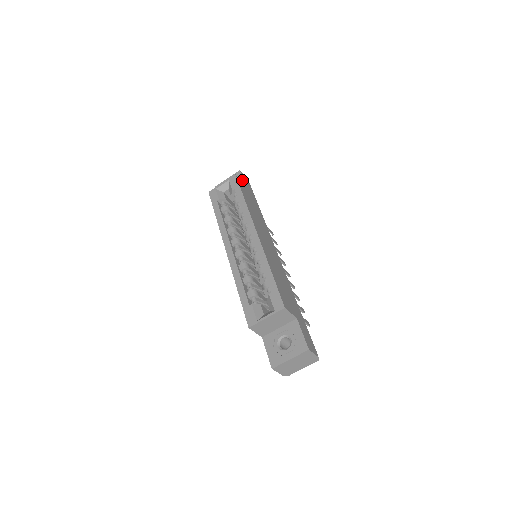
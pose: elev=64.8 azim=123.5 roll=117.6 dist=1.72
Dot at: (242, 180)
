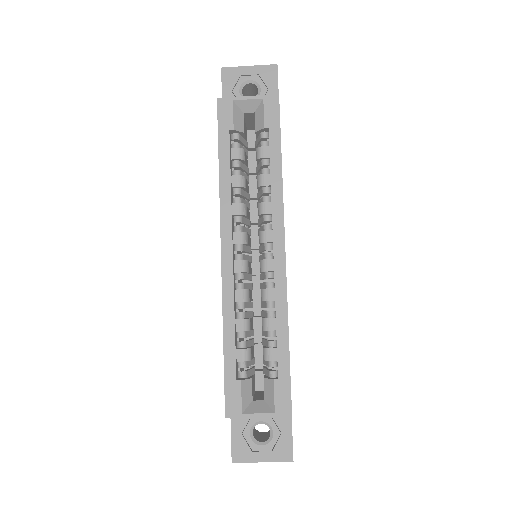
Dot at: (276, 90)
